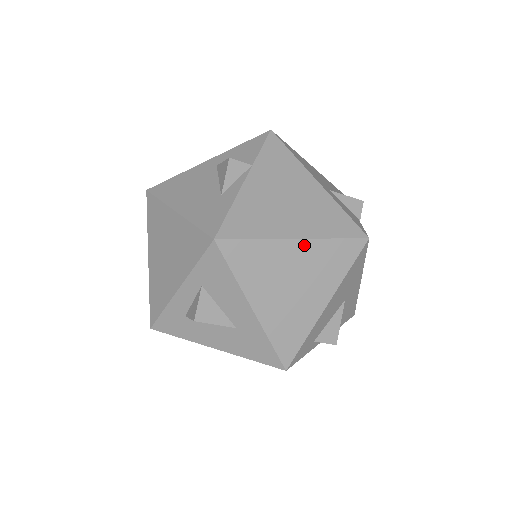
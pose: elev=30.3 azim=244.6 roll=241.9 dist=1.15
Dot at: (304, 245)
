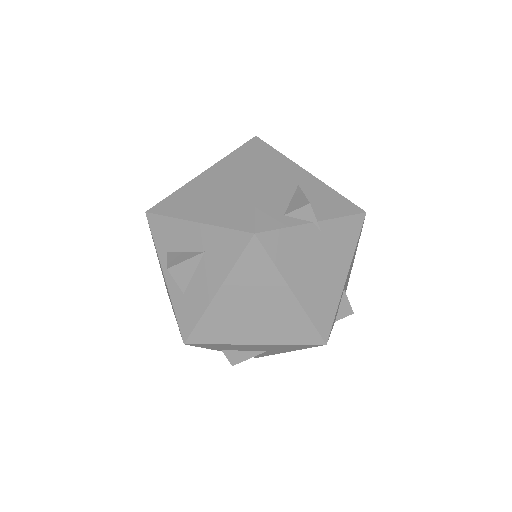
Dot at: (209, 172)
